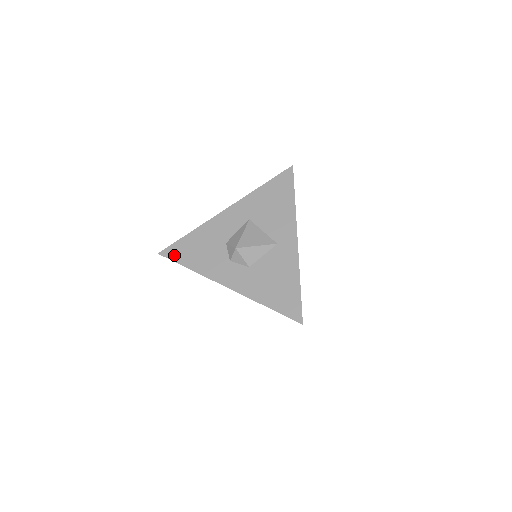
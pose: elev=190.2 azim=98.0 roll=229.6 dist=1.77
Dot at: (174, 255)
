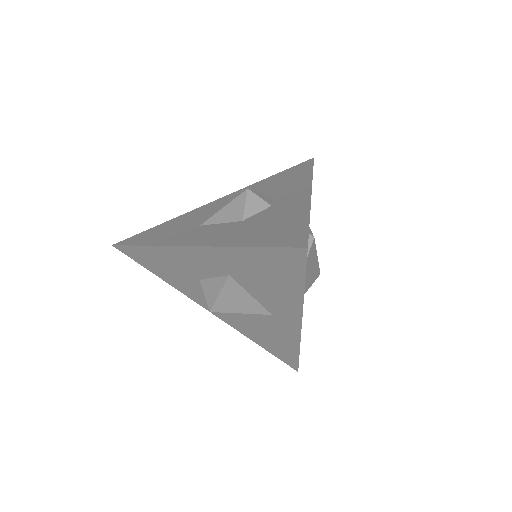
Dot at: (134, 257)
